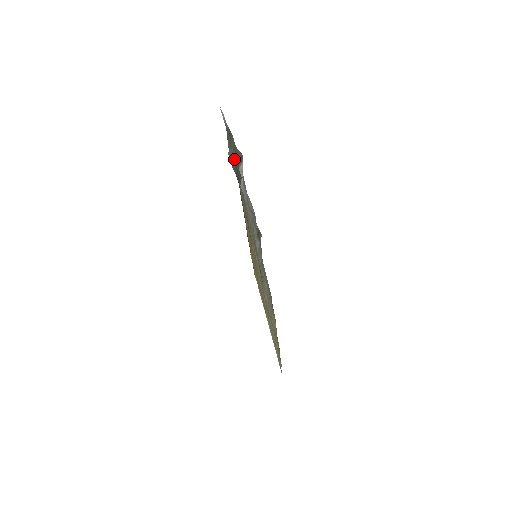
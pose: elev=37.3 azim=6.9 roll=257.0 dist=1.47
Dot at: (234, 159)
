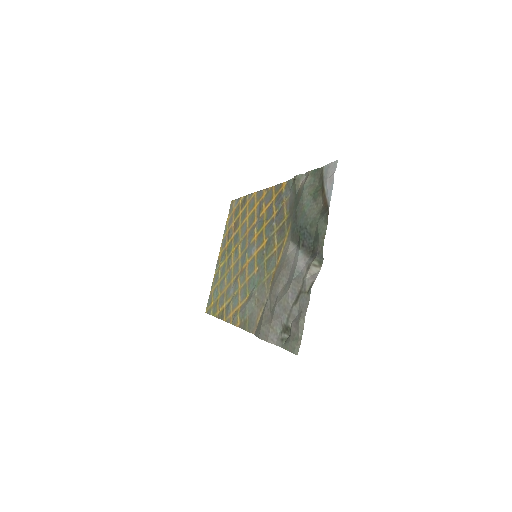
Dot at: (308, 220)
